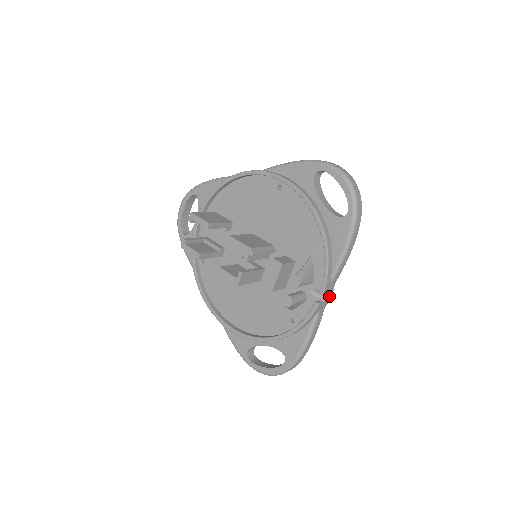
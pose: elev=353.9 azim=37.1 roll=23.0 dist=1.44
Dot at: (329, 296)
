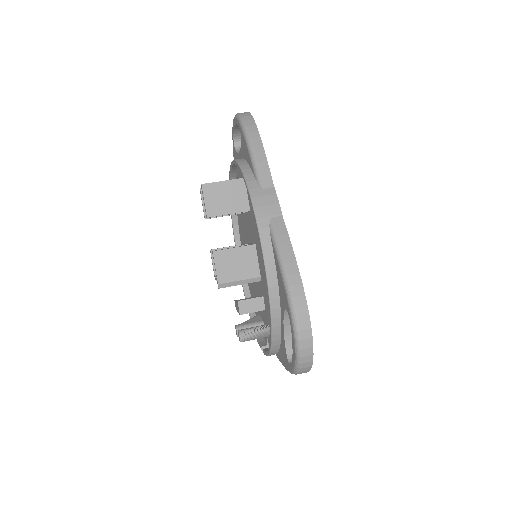
Dot at: occluded
